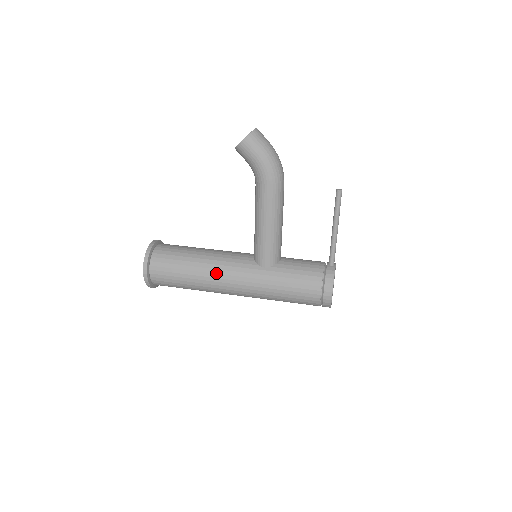
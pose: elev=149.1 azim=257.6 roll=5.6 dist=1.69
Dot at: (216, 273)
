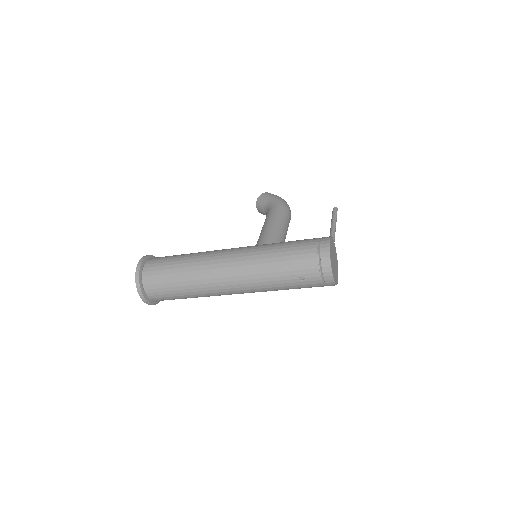
Dot at: (213, 251)
